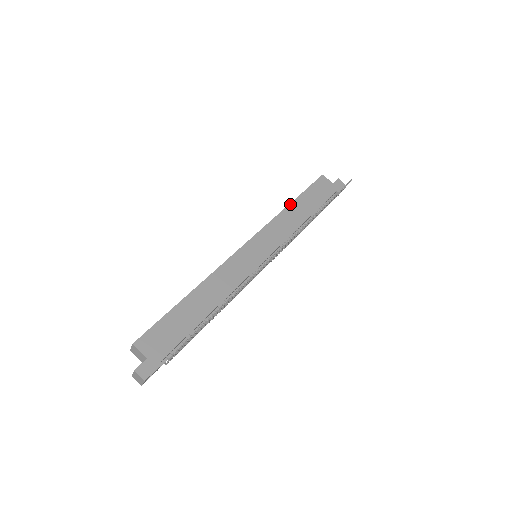
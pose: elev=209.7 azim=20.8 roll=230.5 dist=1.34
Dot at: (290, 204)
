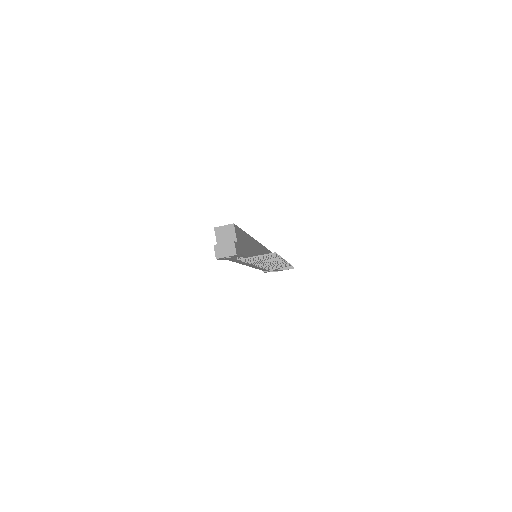
Dot at: (266, 248)
